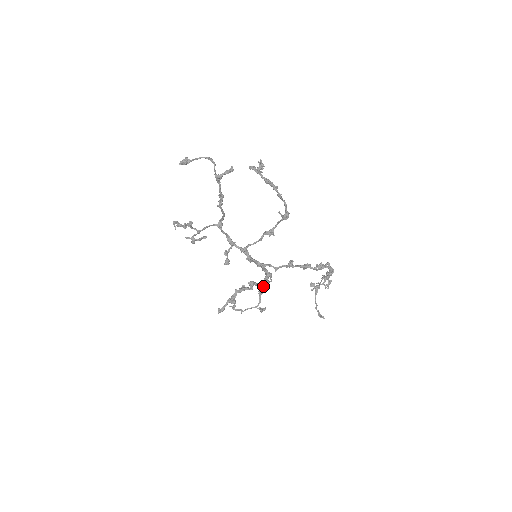
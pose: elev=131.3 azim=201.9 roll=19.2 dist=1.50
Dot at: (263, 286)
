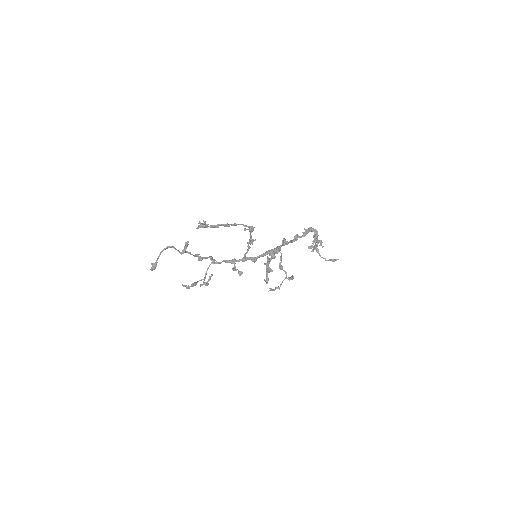
Dot at: (279, 264)
